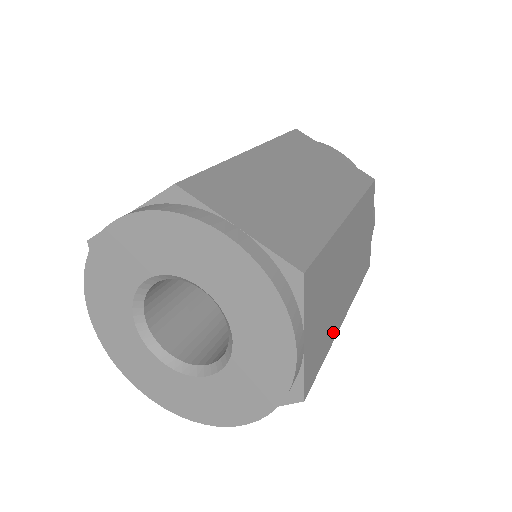
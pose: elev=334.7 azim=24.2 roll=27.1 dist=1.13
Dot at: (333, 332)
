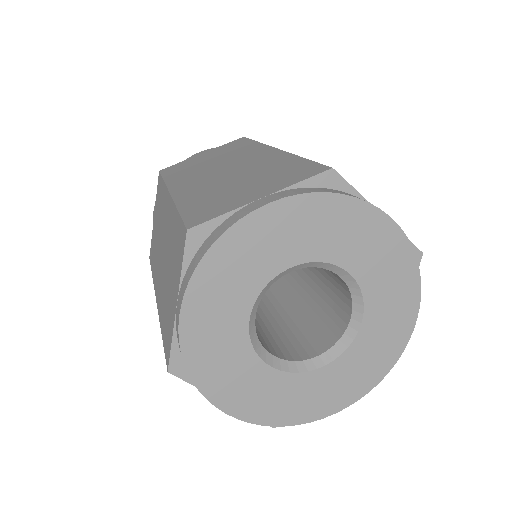
Dot at: occluded
